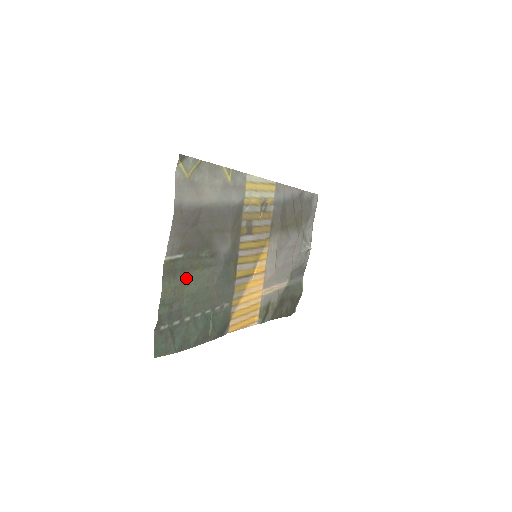
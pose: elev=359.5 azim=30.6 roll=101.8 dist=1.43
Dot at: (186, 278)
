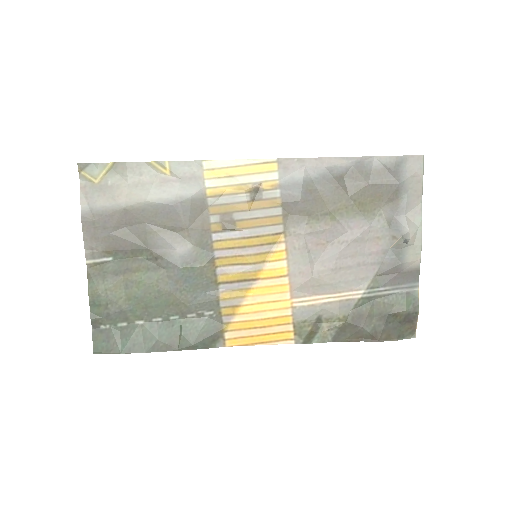
Dot at: (123, 281)
